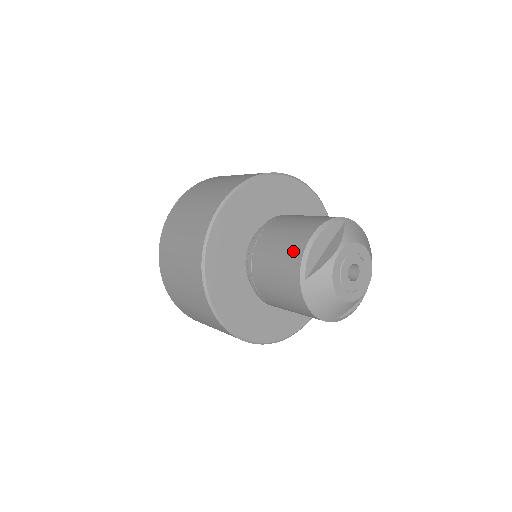
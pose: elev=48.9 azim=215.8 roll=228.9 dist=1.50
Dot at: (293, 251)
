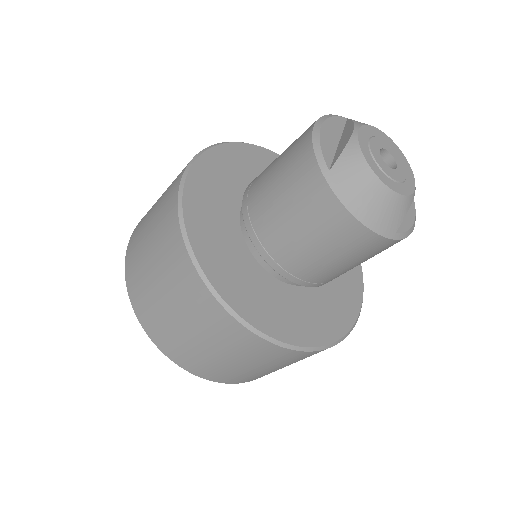
Dot at: (298, 154)
